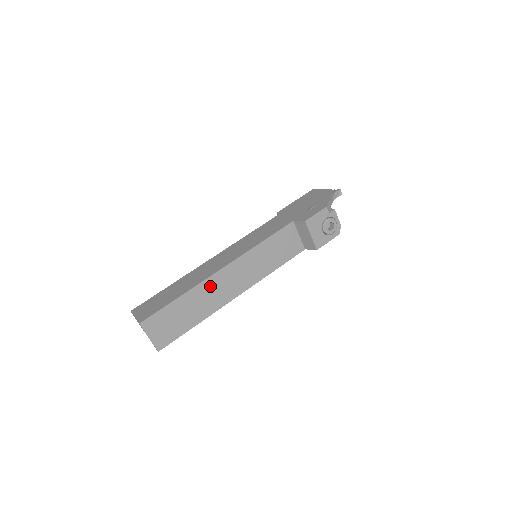
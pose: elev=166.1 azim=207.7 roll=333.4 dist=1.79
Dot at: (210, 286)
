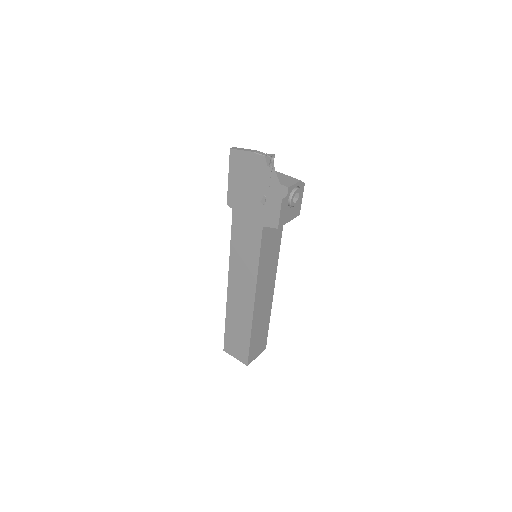
Dot at: (258, 313)
